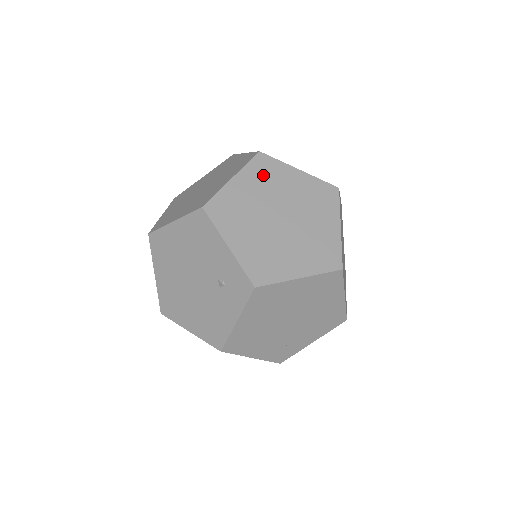
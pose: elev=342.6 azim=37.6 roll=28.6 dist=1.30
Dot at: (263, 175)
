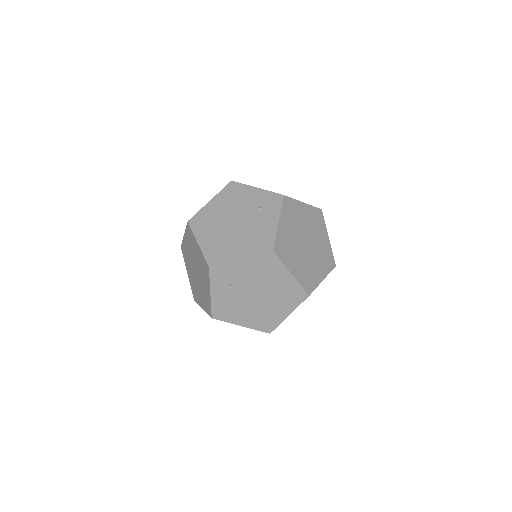
Dot at: occluded
